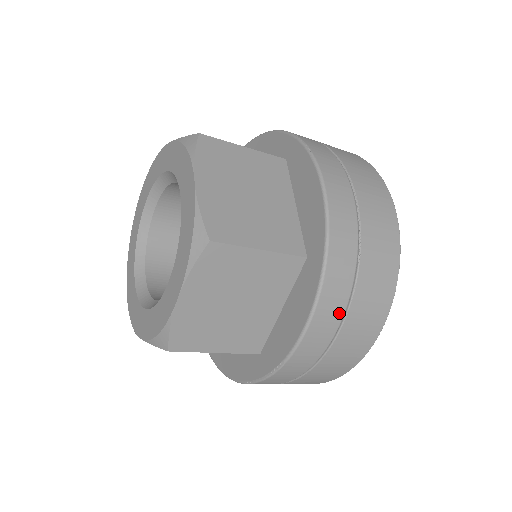
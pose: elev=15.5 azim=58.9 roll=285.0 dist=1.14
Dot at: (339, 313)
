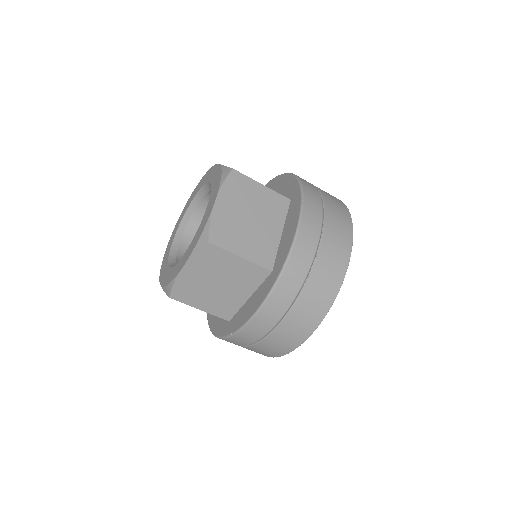
Dot at: (280, 314)
